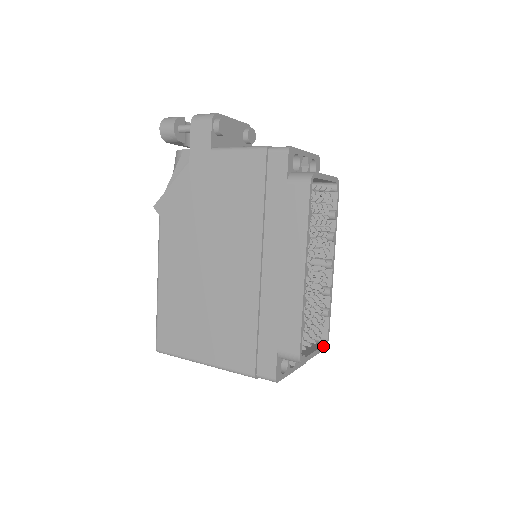
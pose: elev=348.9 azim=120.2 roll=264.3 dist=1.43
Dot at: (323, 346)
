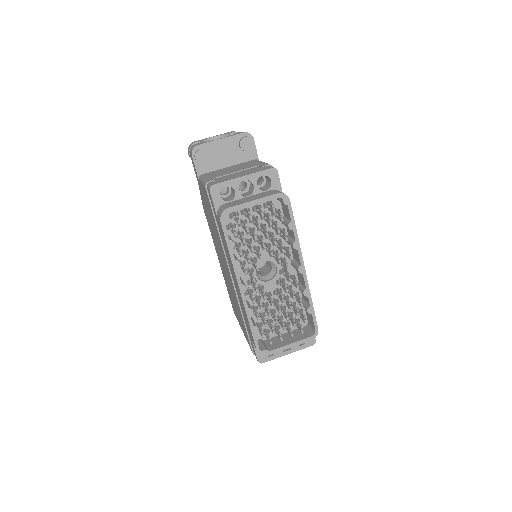
Dot at: (307, 338)
